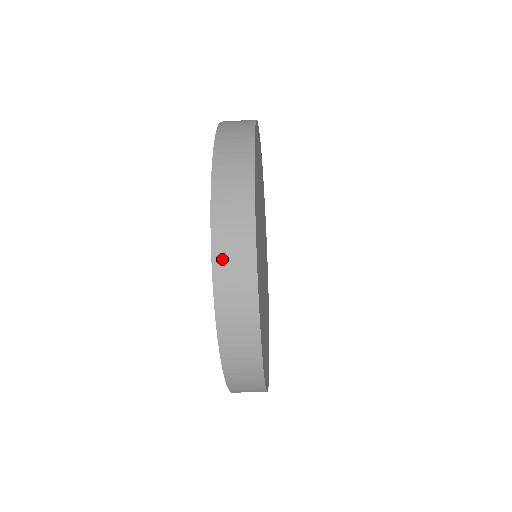
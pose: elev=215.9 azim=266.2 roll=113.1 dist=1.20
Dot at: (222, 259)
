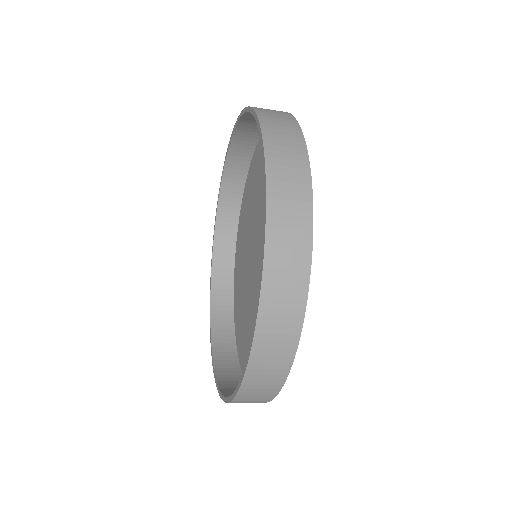
Dot at: (276, 160)
